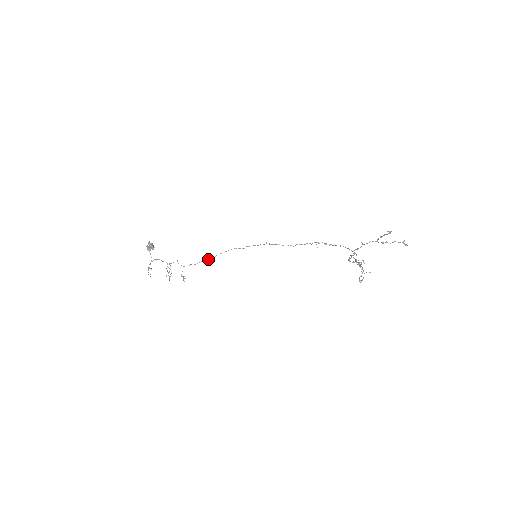
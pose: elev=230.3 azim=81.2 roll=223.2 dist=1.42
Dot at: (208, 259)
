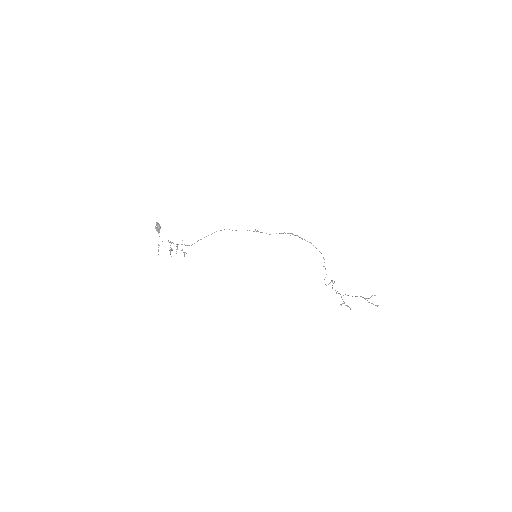
Dot at: occluded
